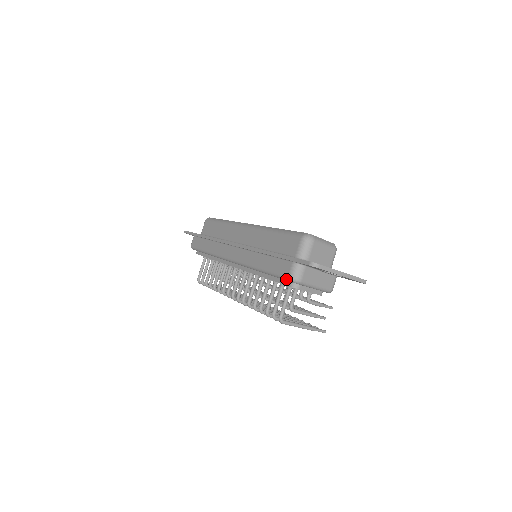
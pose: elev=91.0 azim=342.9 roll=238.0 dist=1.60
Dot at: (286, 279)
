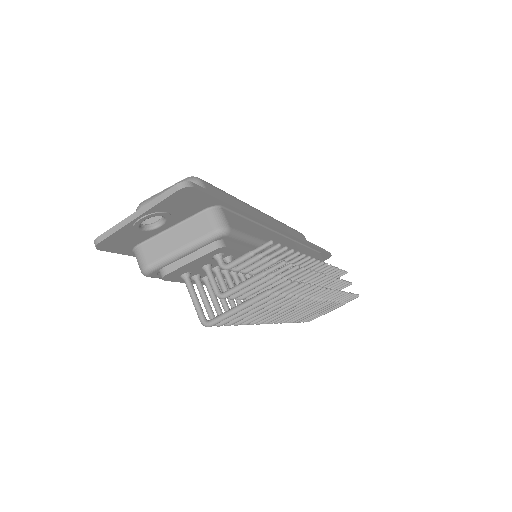
Dot at: occluded
